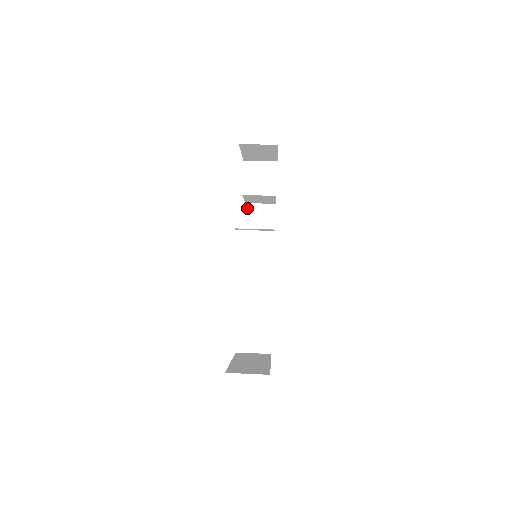
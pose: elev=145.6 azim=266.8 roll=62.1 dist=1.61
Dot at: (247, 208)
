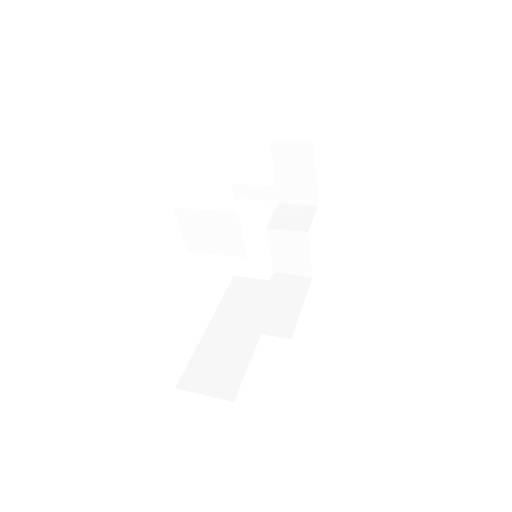
Dot at: (274, 277)
